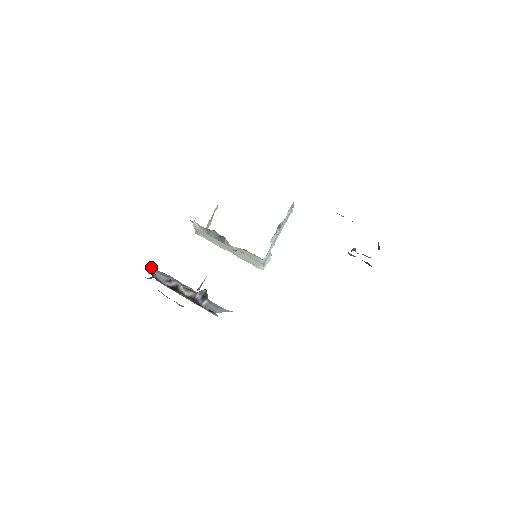
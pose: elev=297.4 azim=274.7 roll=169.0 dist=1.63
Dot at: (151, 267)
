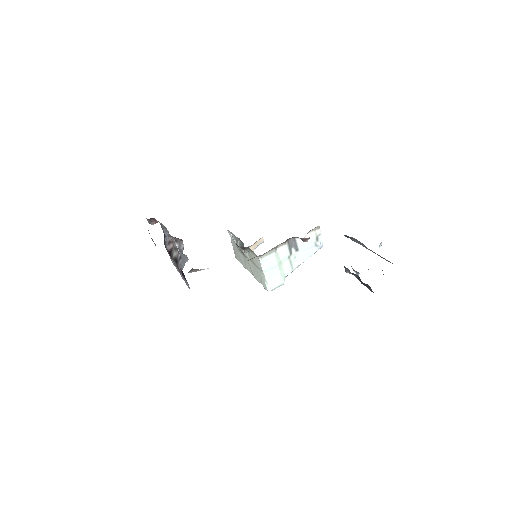
Dot at: (161, 225)
